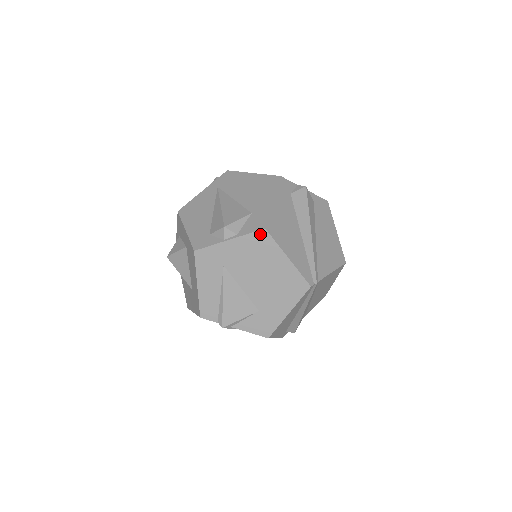
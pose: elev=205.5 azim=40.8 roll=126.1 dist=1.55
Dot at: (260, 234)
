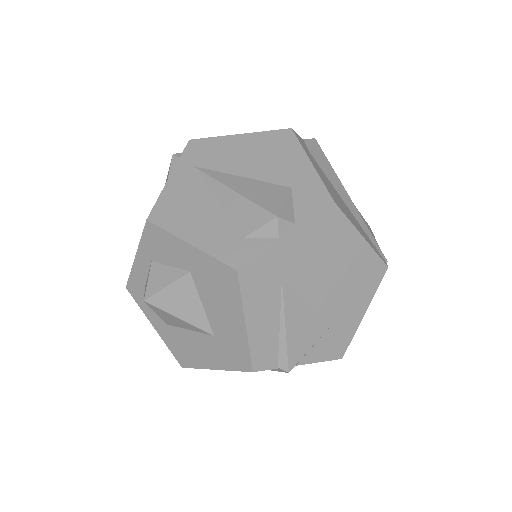
Dot at: (328, 213)
